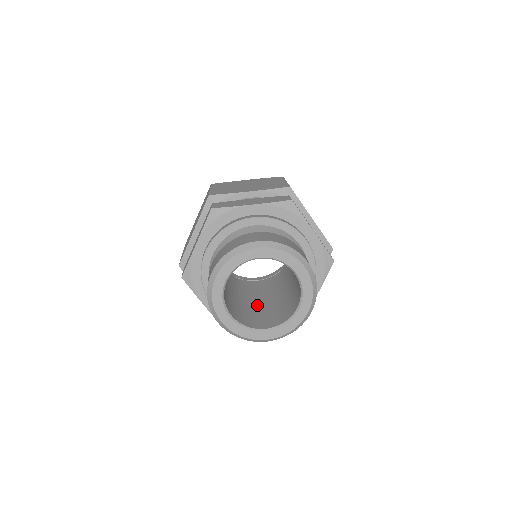
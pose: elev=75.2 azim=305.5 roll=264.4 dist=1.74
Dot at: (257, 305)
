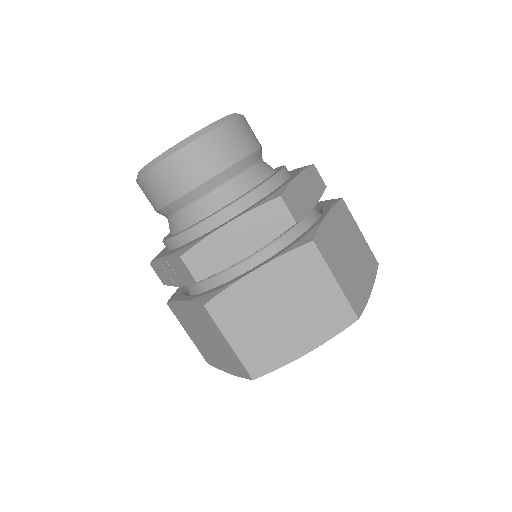
Dot at: occluded
